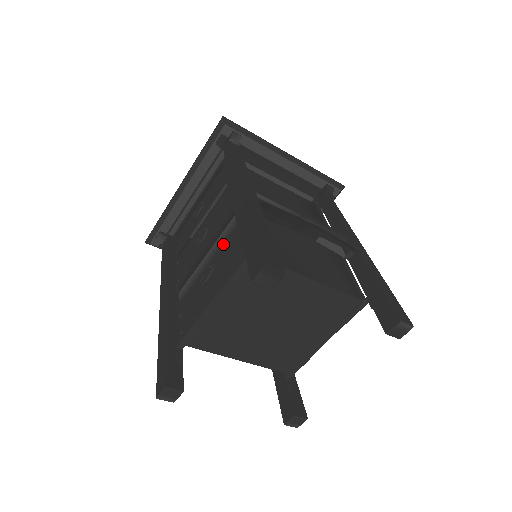
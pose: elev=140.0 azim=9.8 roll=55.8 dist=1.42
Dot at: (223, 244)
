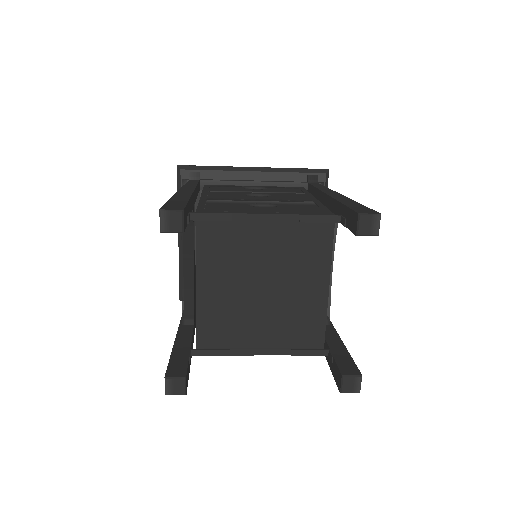
Dot at: (294, 204)
